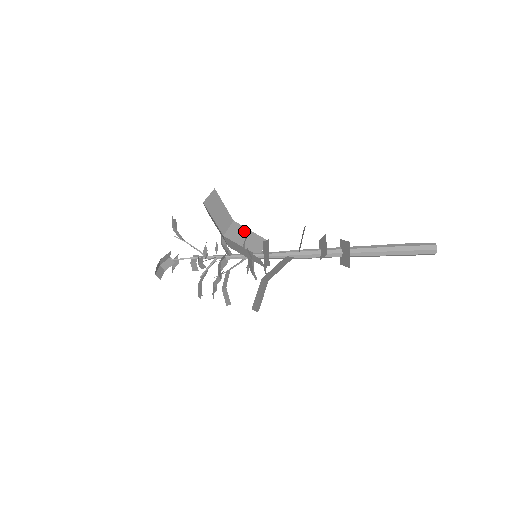
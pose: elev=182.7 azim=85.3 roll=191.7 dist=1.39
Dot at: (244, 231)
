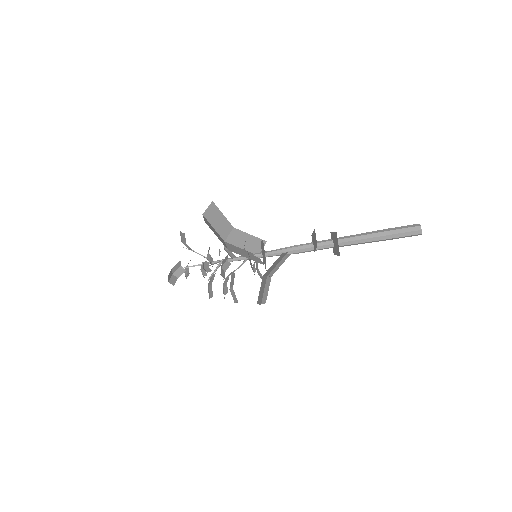
Dot at: (244, 235)
